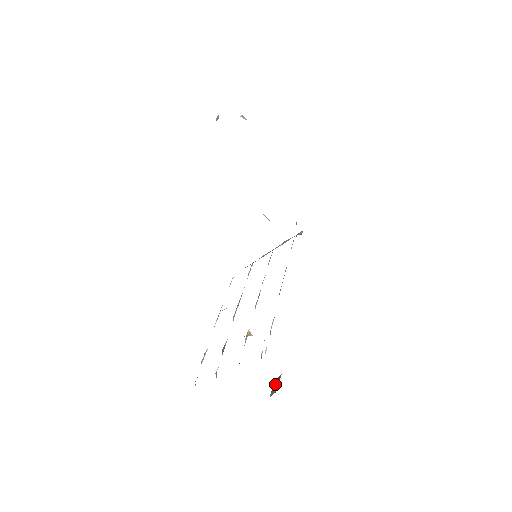
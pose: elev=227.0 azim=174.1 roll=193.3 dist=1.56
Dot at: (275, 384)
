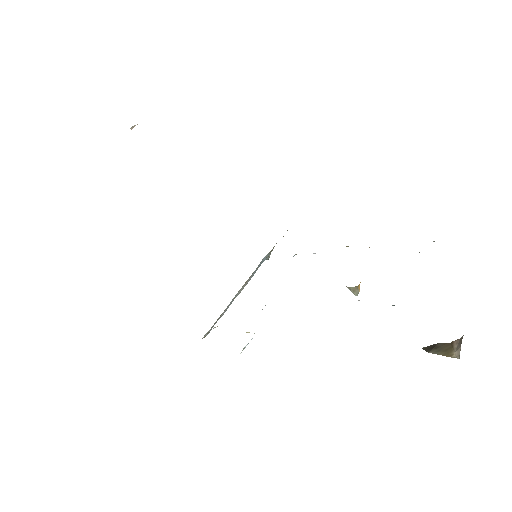
Dot at: (437, 348)
